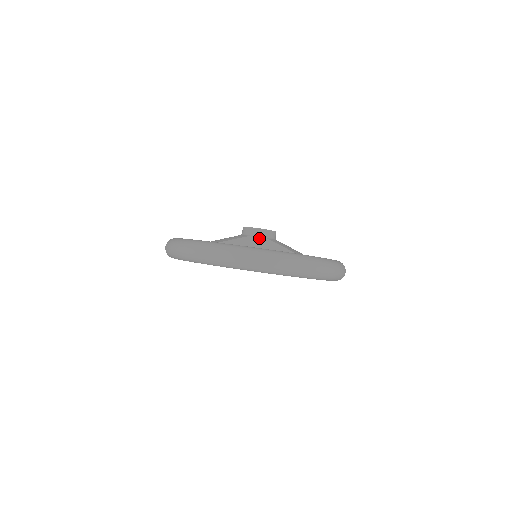
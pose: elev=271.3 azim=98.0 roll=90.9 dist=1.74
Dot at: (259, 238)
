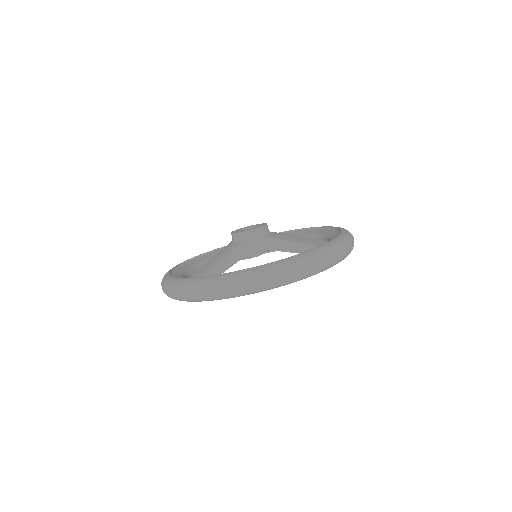
Dot at: (254, 240)
